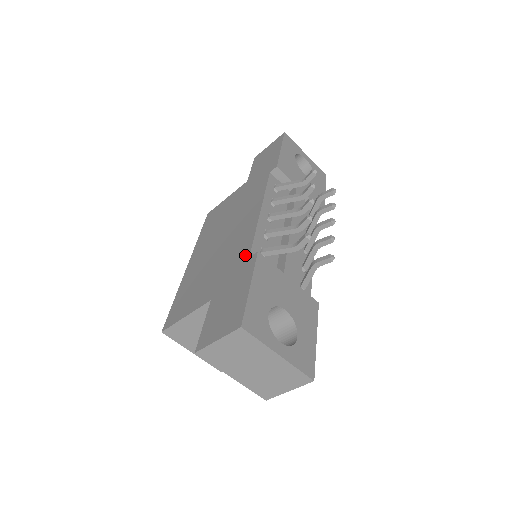
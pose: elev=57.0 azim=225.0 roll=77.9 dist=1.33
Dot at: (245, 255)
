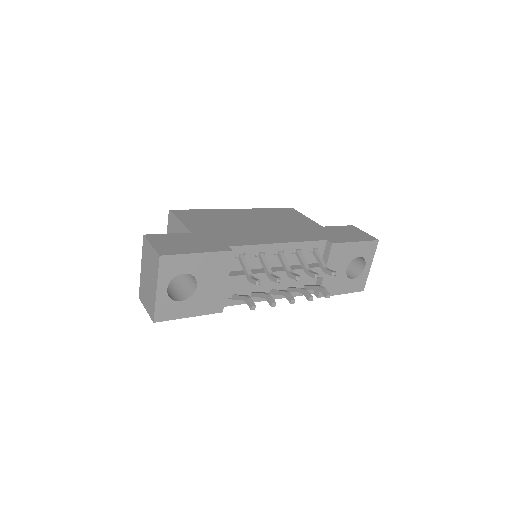
Dot at: (232, 243)
